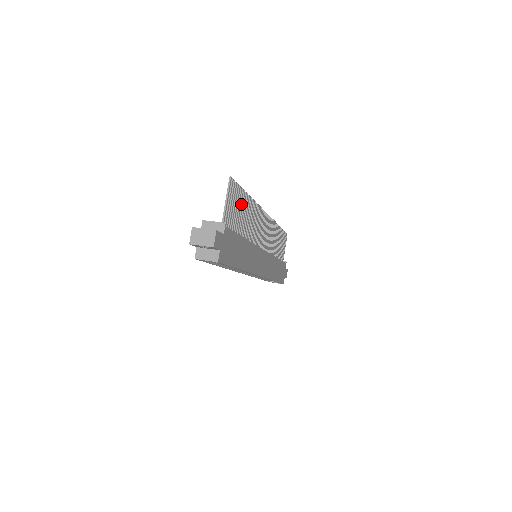
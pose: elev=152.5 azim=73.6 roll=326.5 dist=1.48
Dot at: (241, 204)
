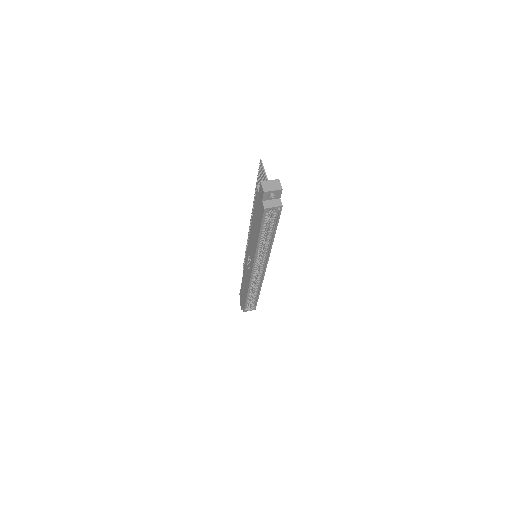
Dot at: occluded
